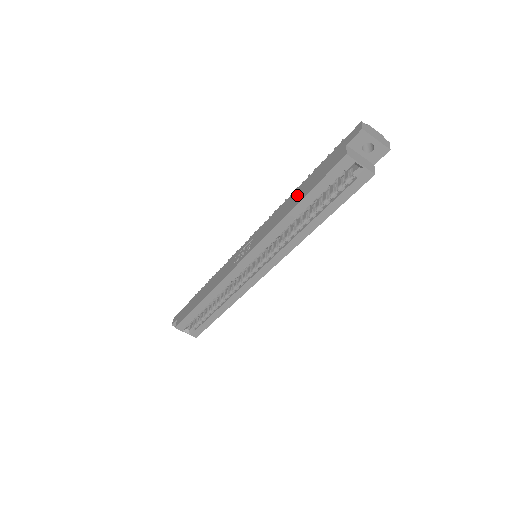
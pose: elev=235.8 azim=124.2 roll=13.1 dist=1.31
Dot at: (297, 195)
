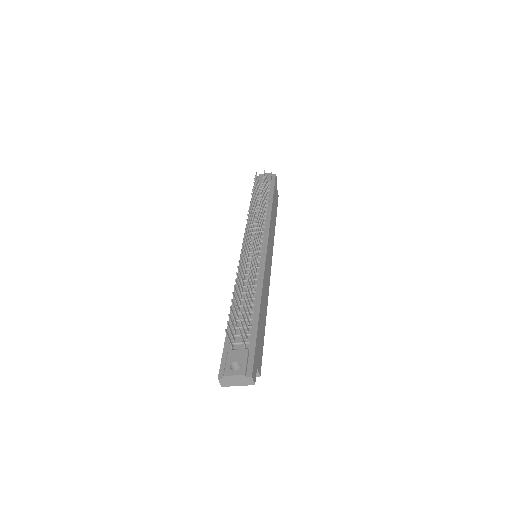
Dot at: occluded
